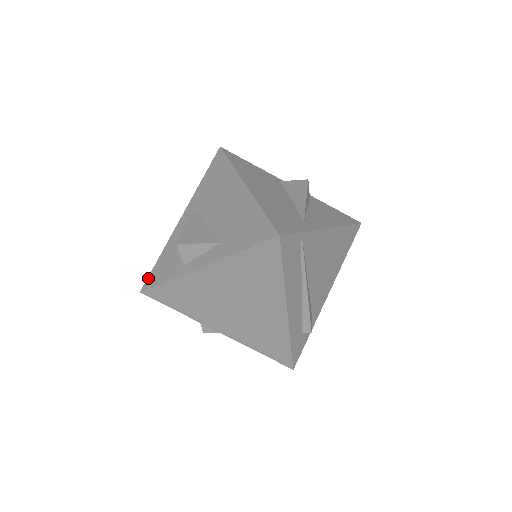
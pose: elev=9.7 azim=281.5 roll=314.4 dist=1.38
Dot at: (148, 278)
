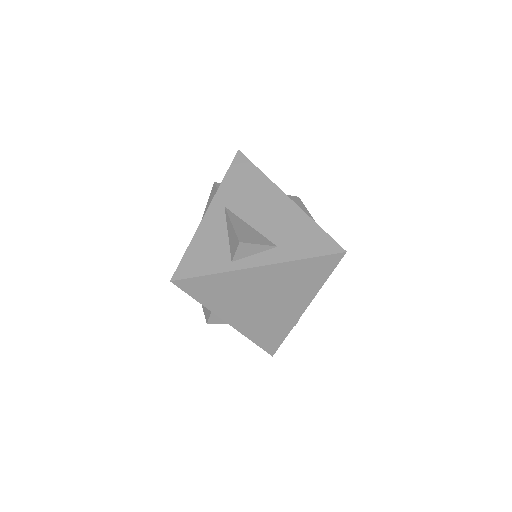
Dot at: (179, 267)
